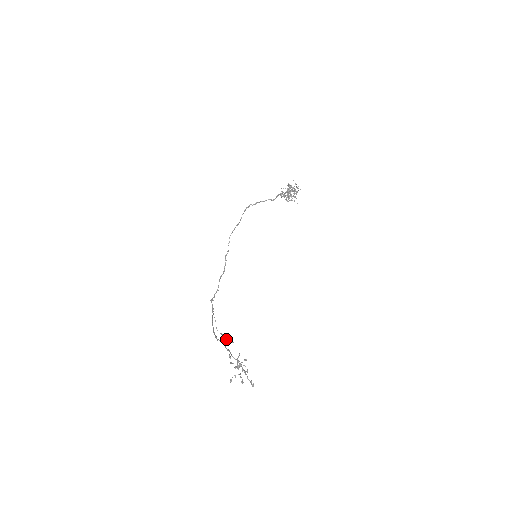
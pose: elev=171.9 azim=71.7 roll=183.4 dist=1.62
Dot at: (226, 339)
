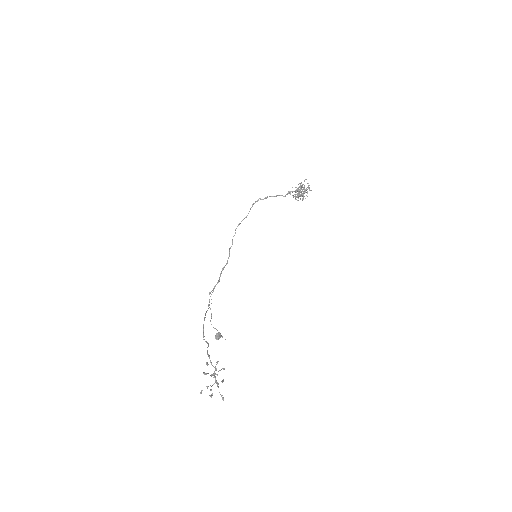
Dot at: (217, 336)
